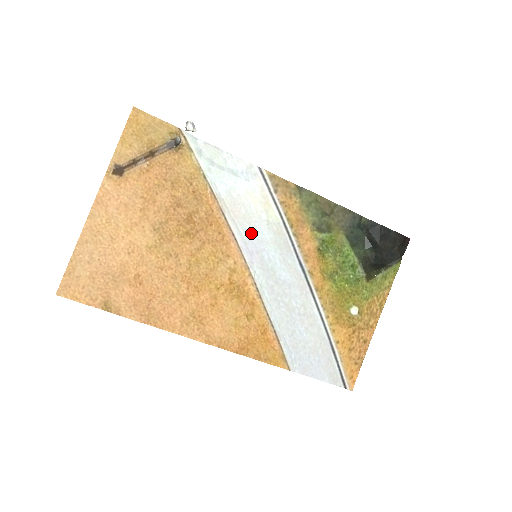
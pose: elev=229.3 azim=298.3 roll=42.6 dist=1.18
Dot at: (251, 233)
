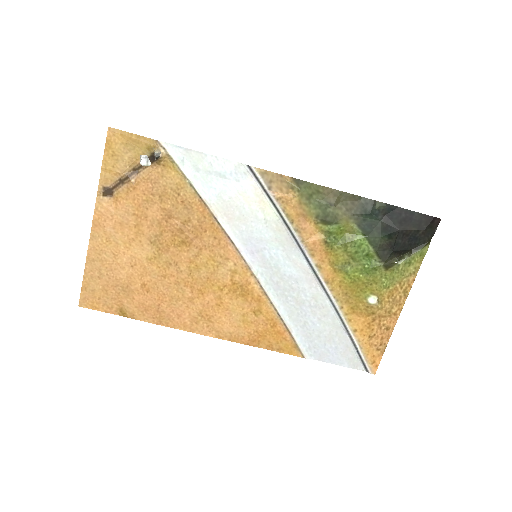
Dot at: (248, 234)
